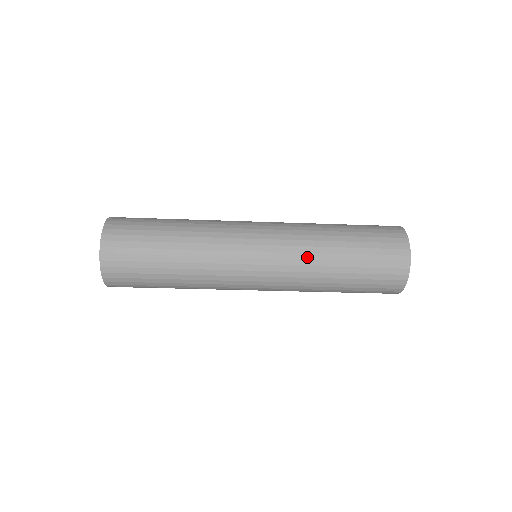
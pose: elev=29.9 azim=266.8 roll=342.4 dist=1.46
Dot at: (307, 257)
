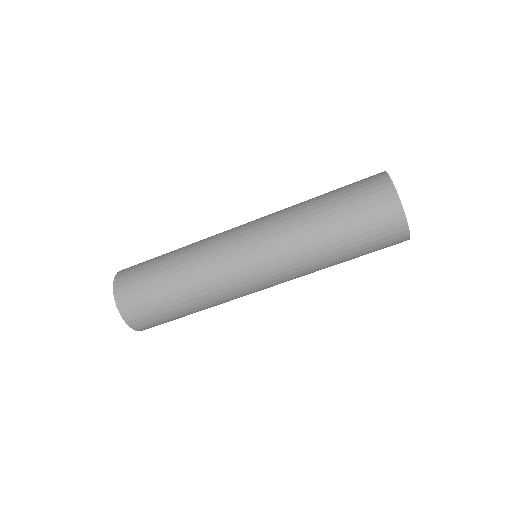
Dot at: (299, 253)
